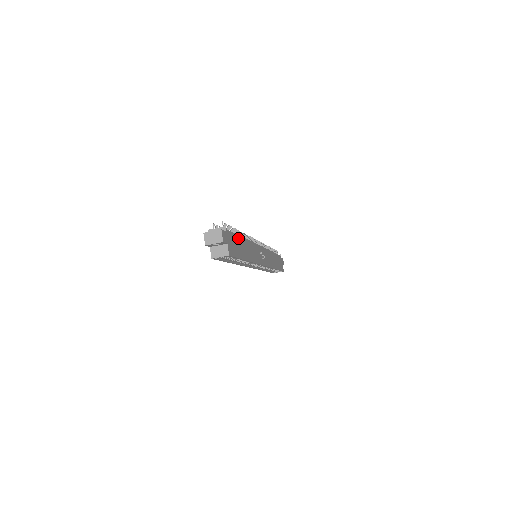
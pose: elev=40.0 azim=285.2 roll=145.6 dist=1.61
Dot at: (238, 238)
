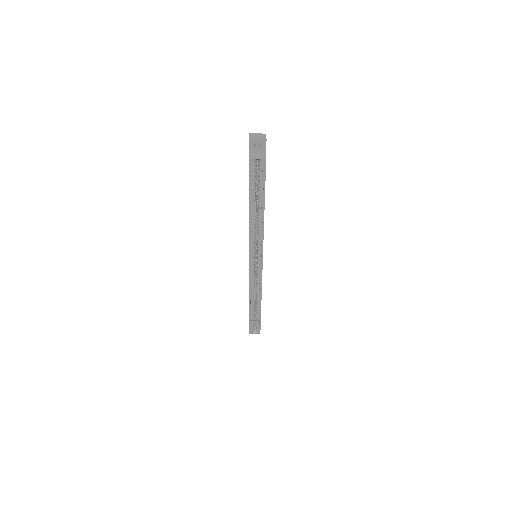
Dot at: occluded
